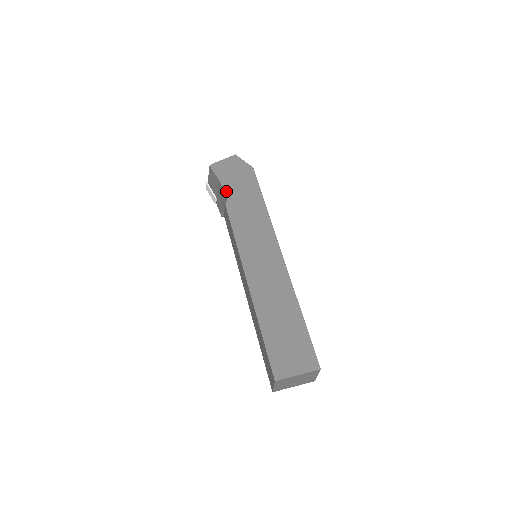
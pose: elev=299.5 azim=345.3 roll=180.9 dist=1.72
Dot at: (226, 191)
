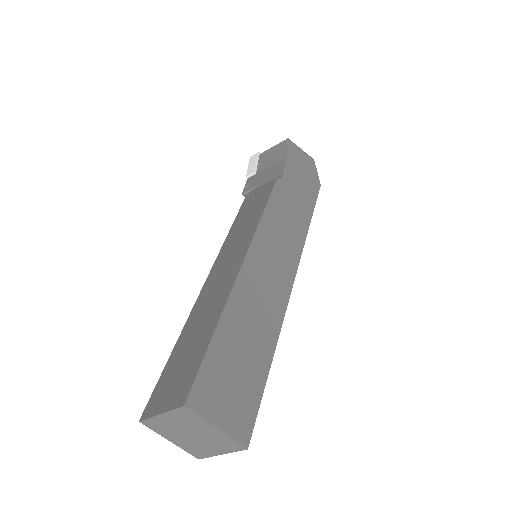
Dot at: (286, 171)
